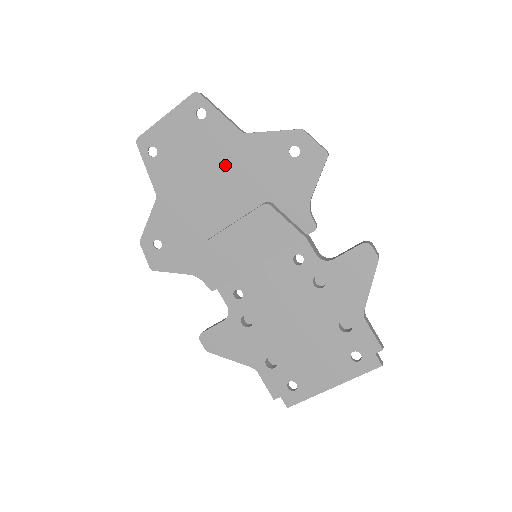
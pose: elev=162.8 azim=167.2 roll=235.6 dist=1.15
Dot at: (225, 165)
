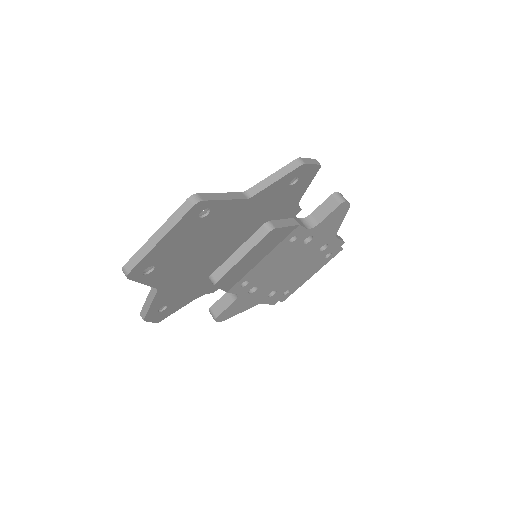
Dot at: (229, 228)
